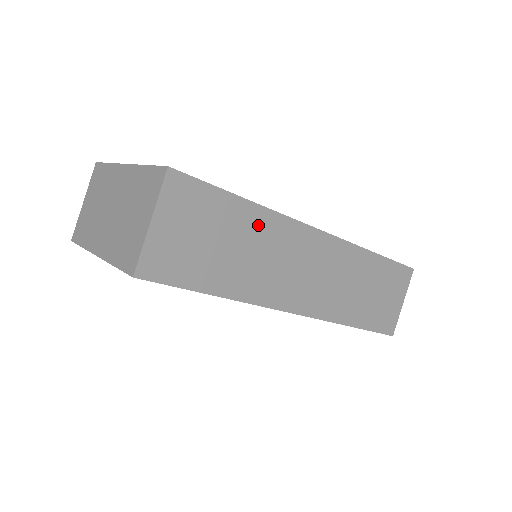
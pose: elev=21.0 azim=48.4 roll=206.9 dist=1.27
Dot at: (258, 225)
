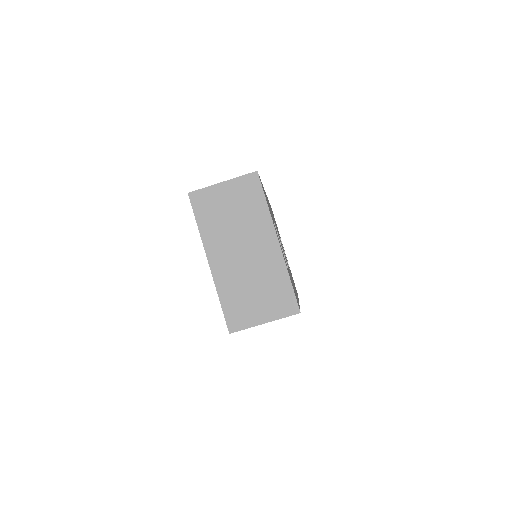
Dot at: occluded
